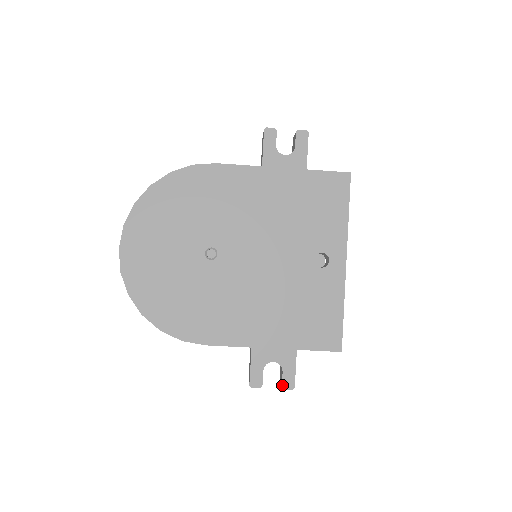
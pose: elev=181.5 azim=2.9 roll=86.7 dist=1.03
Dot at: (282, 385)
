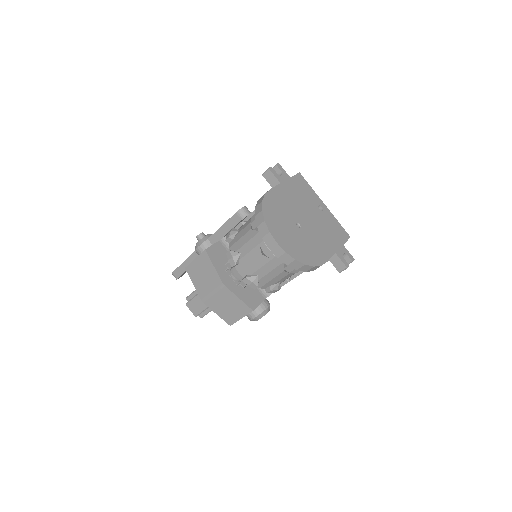
Dot at: (352, 260)
